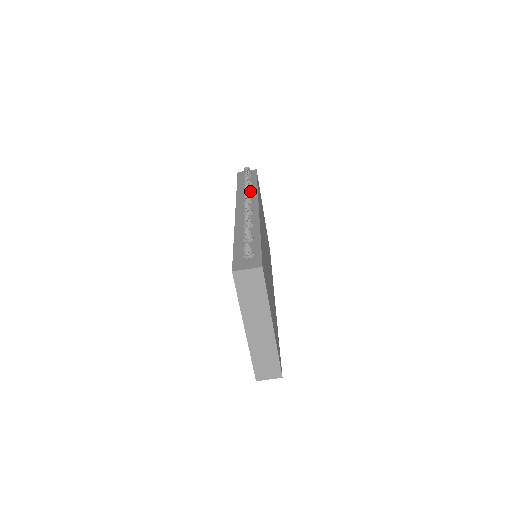
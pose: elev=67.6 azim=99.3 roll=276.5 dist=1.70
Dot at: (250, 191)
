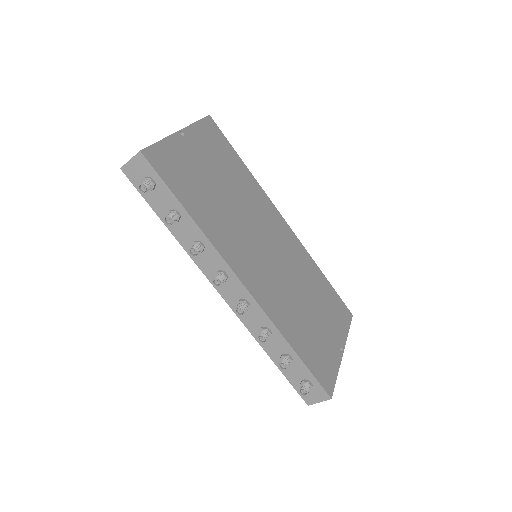
Dot at: (202, 250)
